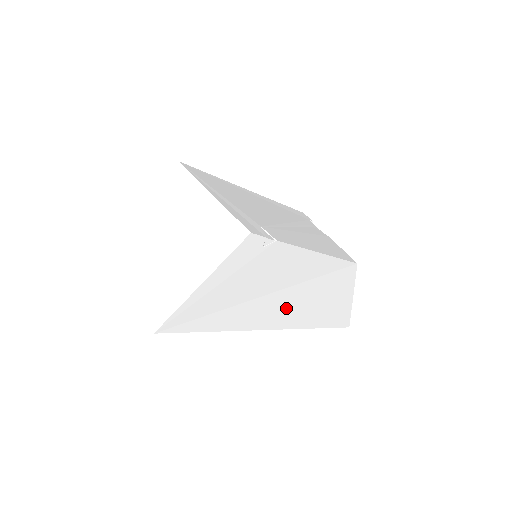
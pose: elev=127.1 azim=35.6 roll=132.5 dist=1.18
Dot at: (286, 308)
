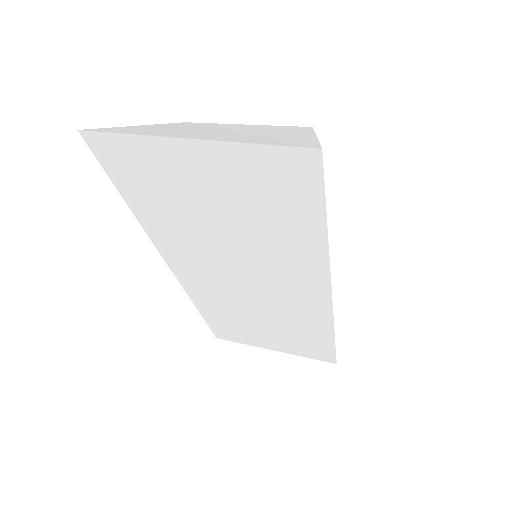
Dot at: occluded
